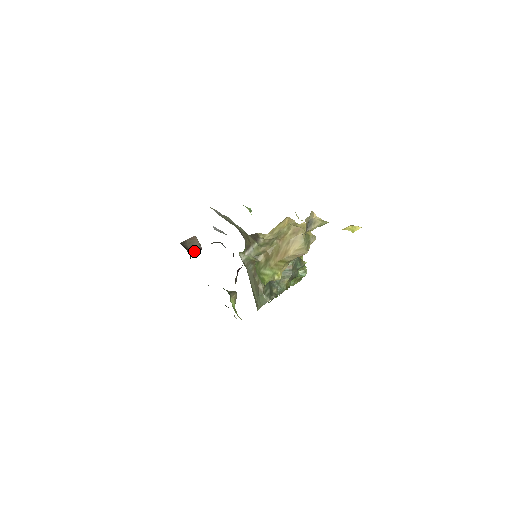
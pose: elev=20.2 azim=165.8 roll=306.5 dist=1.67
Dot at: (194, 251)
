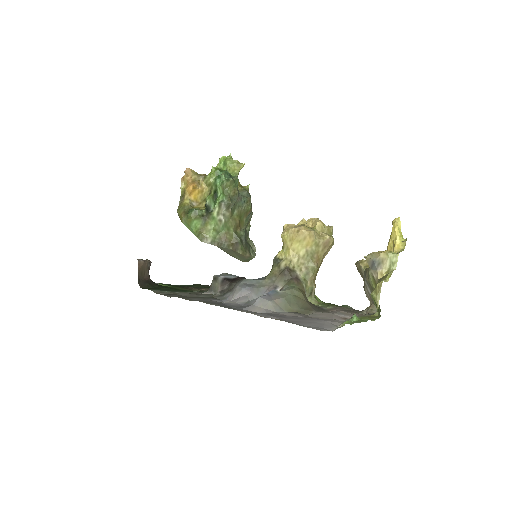
Dot at: occluded
